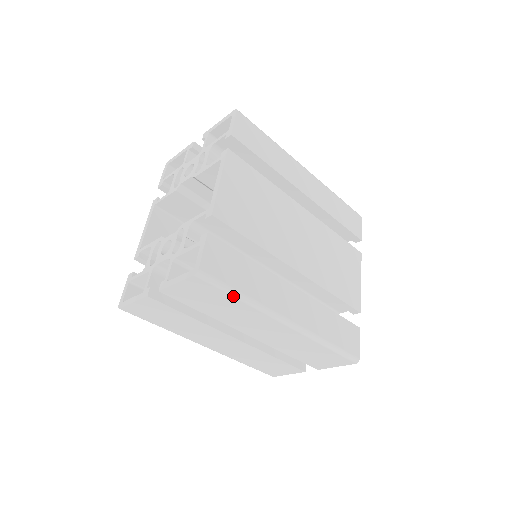
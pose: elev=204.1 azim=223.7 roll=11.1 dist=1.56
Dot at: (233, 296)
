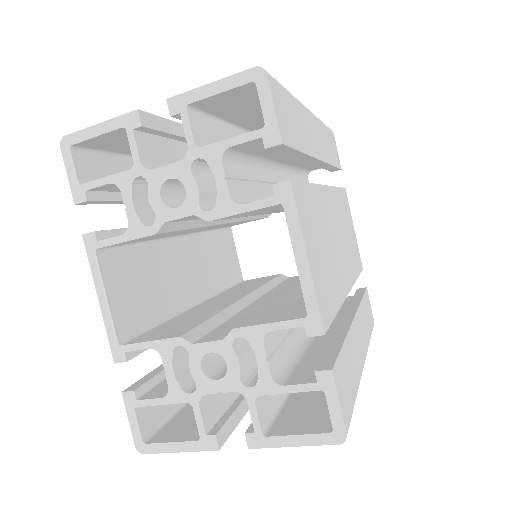
Dot at: occluded
